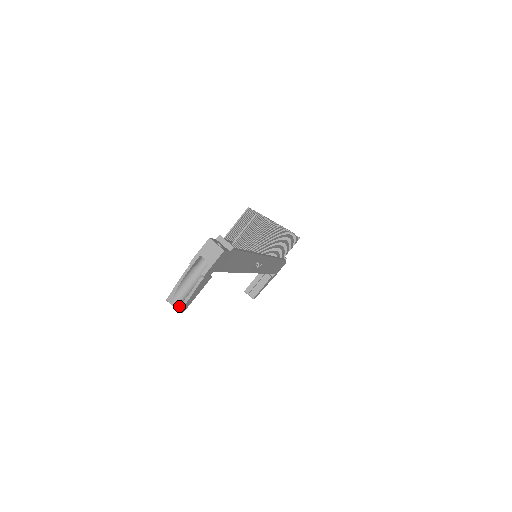
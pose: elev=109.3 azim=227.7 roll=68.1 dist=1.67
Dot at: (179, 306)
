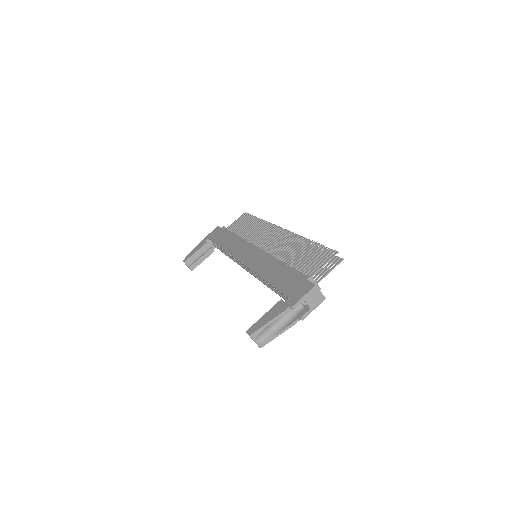
Dot at: (263, 342)
